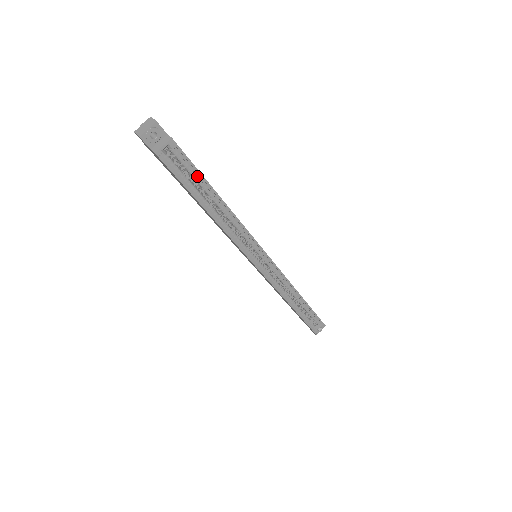
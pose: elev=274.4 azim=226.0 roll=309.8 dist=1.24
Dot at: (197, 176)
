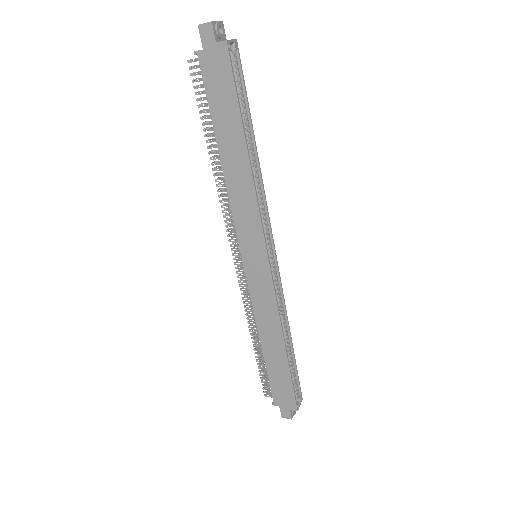
Dot at: (242, 100)
